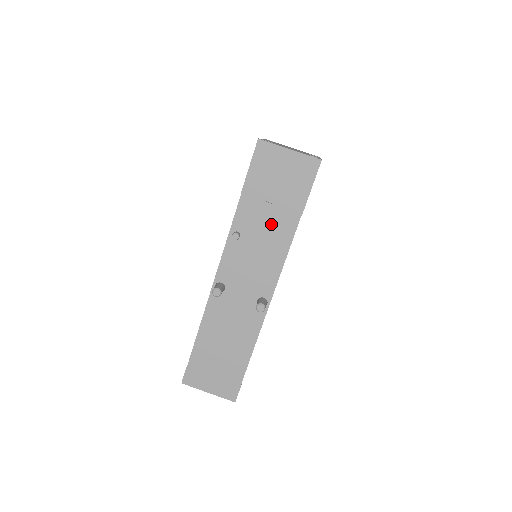
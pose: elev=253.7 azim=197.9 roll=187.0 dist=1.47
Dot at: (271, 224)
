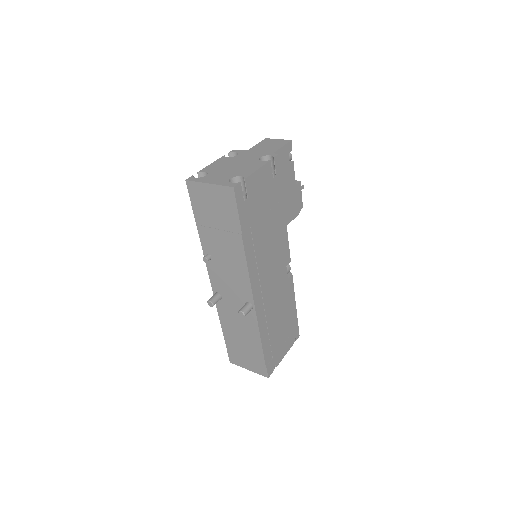
Dot at: (226, 245)
